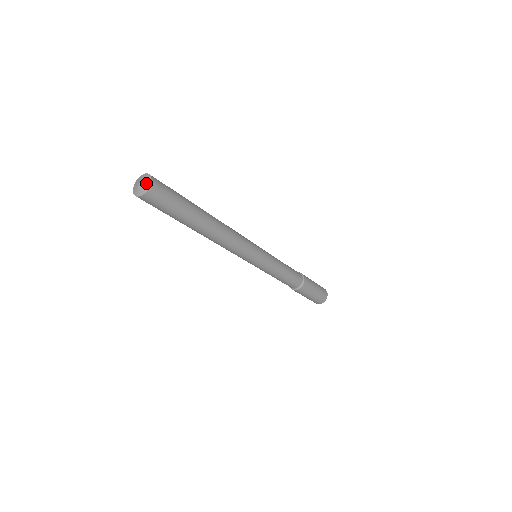
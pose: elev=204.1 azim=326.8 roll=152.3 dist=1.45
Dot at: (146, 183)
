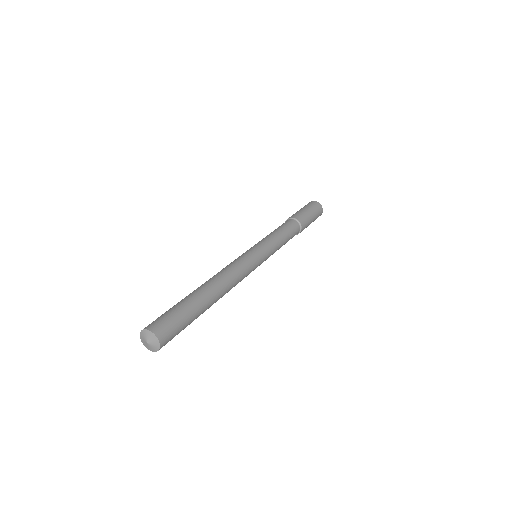
Dot at: (153, 348)
